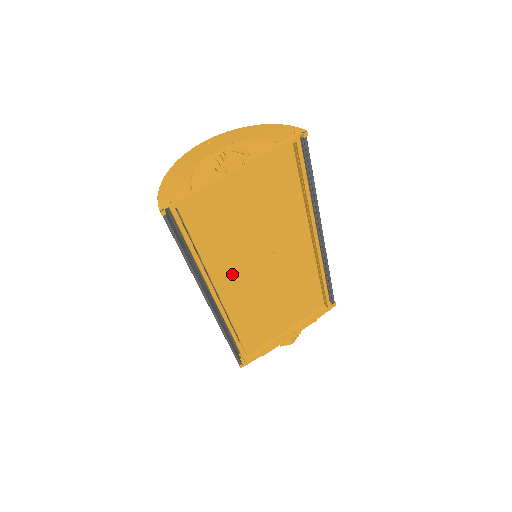
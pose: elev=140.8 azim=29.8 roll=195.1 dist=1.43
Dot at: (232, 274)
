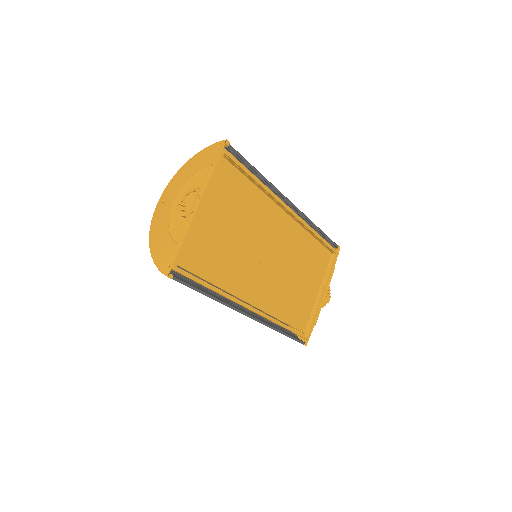
Dot at: (249, 282)
